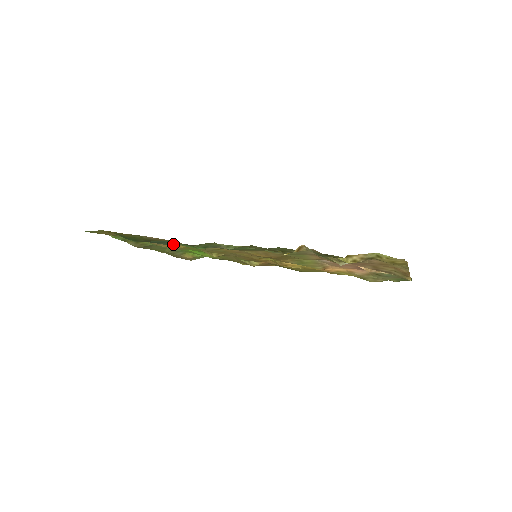
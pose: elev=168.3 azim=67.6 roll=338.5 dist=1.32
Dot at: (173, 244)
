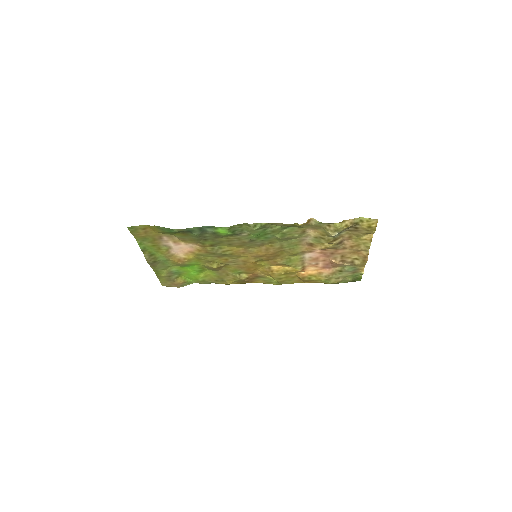
Dot at: (183, 255)
